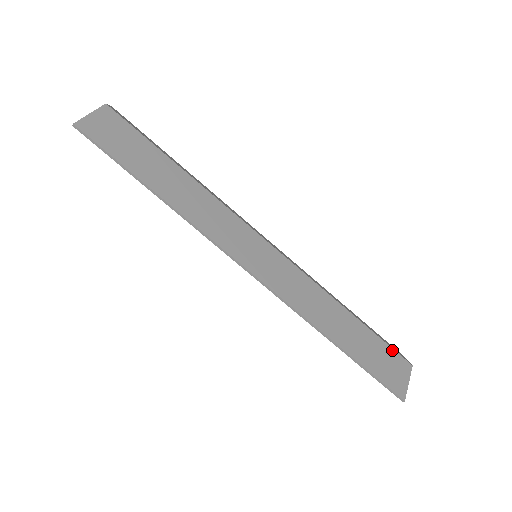
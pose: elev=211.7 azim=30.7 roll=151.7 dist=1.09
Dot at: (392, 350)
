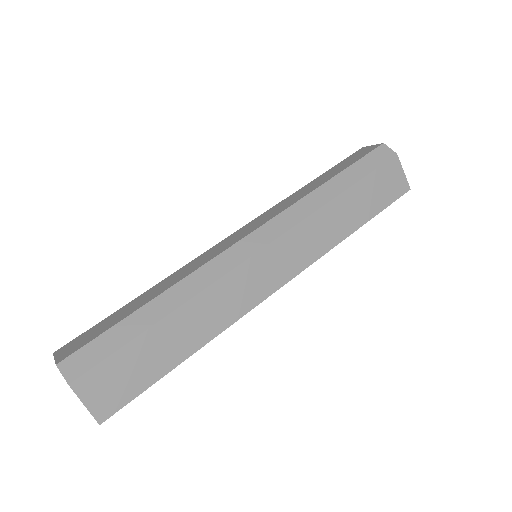
Dot at: (380, 168)
